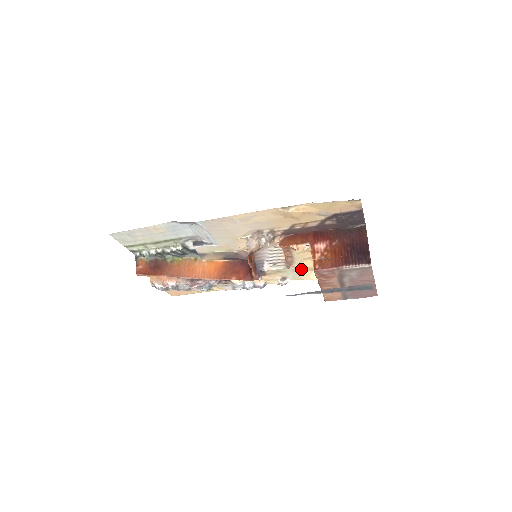
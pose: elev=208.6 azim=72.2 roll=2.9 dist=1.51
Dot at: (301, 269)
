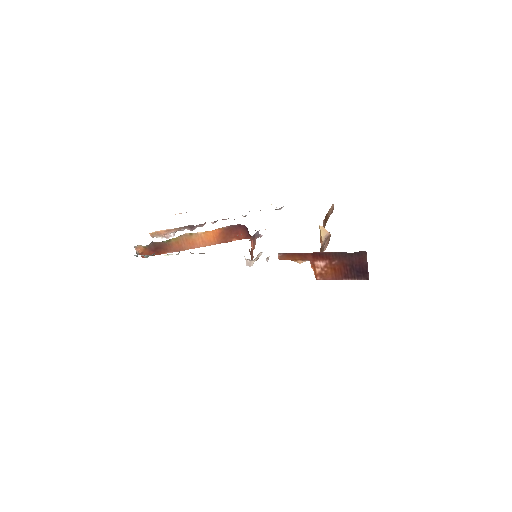
Dot at: occluded
